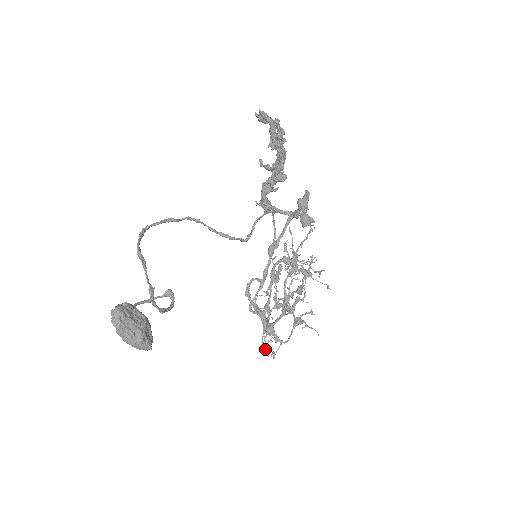
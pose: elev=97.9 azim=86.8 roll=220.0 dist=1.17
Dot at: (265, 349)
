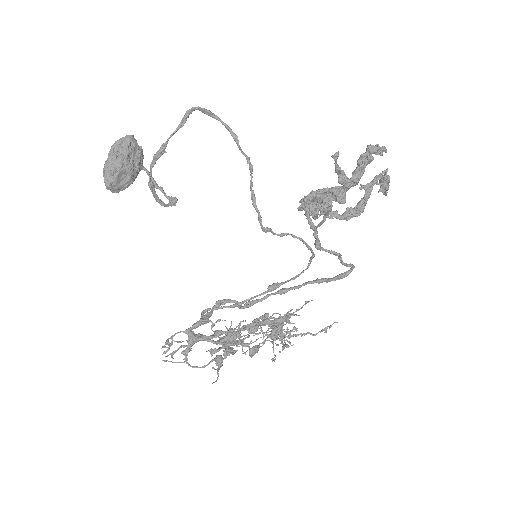
Dot at: (168, 339)
